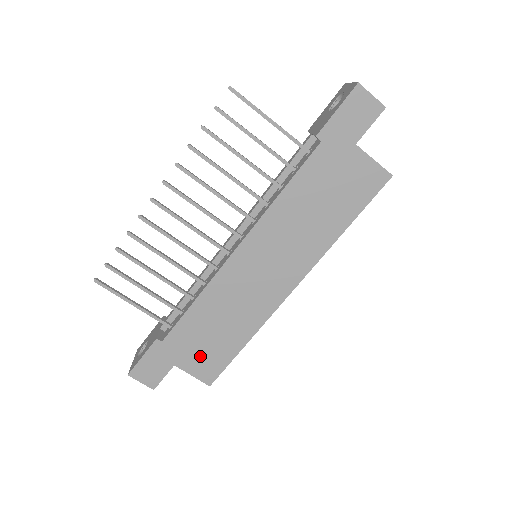
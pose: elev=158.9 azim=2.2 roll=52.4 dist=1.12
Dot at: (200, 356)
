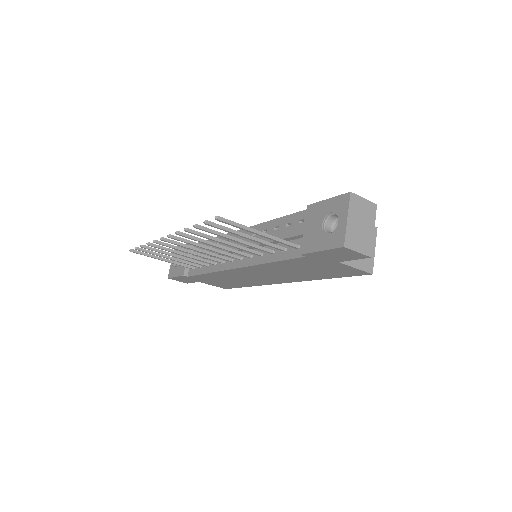
Dot at: (216, 283)
